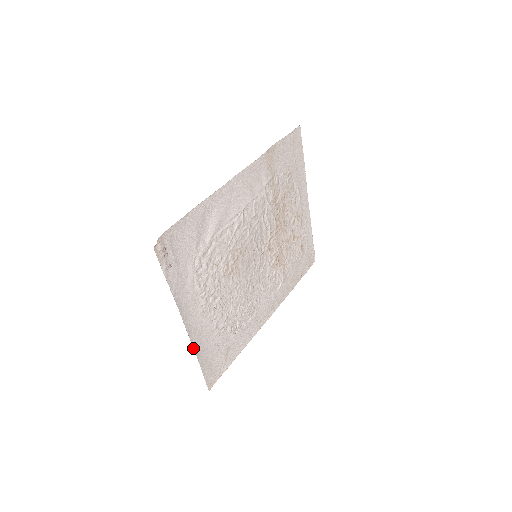
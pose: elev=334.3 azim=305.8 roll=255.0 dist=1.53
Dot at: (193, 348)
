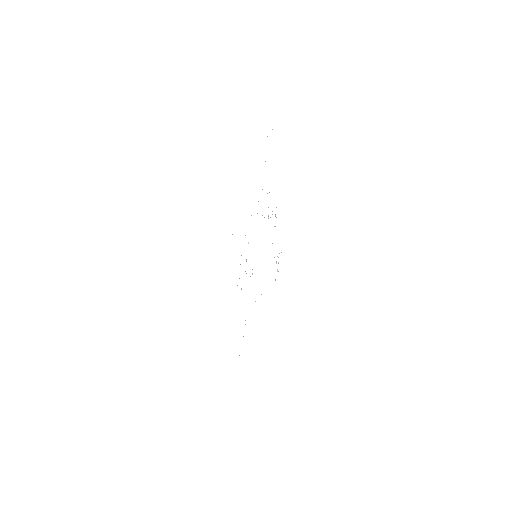
Dot at: occluded
